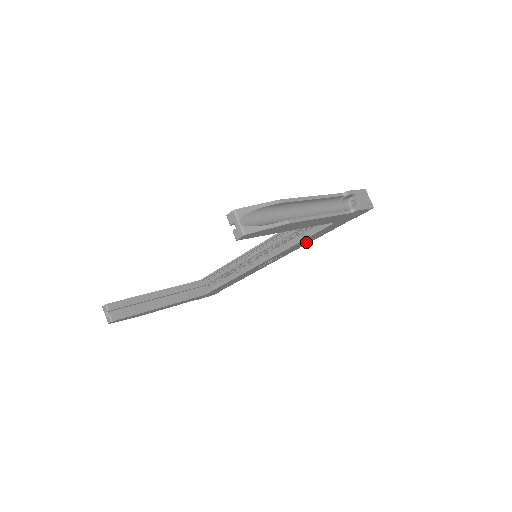
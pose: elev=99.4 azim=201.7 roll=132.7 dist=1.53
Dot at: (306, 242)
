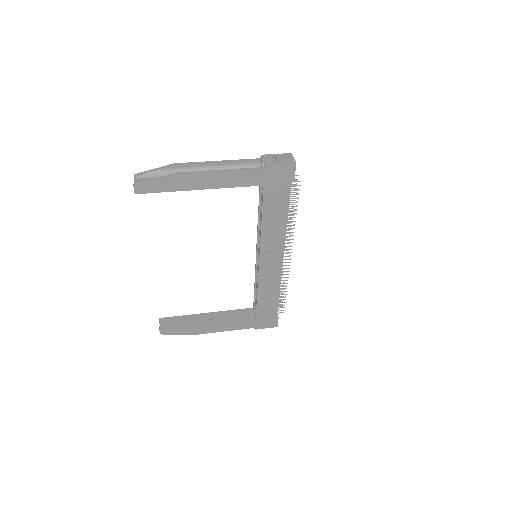
Dot at: (278, 225)
